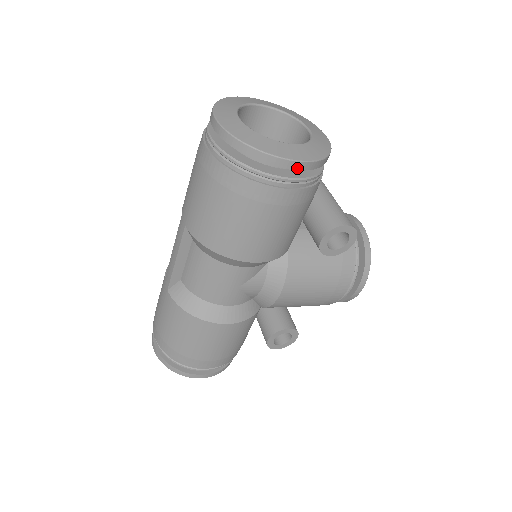
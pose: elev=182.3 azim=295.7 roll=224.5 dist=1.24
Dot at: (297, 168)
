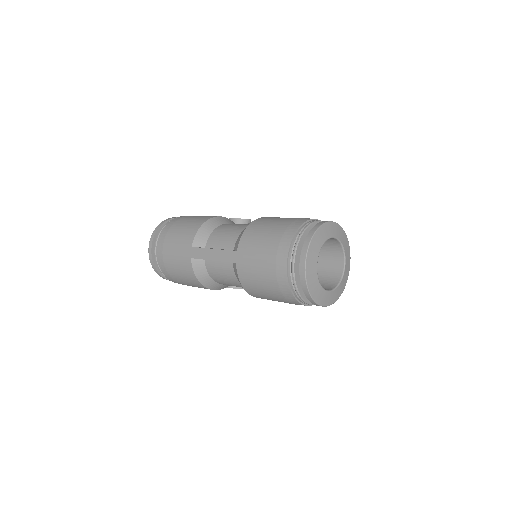
Dot at: occluded
